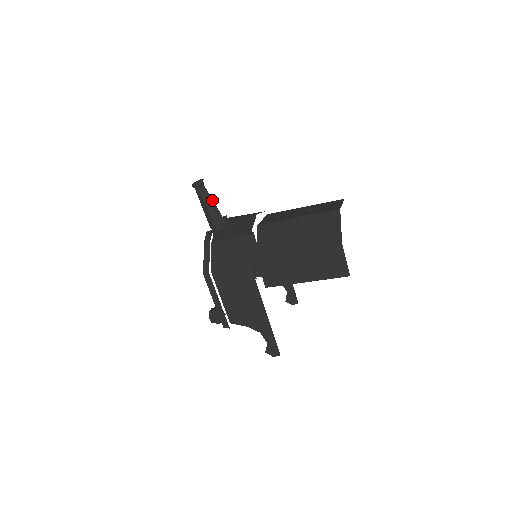
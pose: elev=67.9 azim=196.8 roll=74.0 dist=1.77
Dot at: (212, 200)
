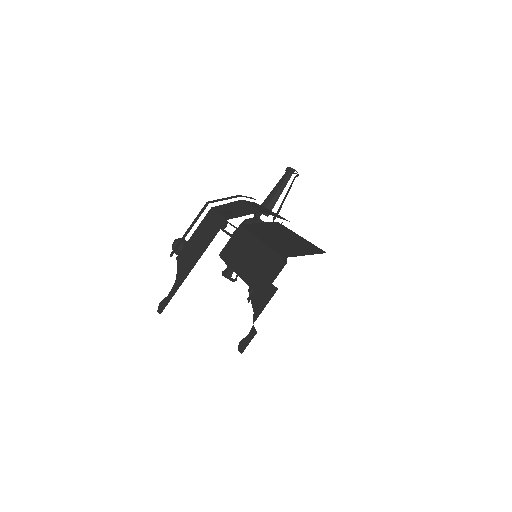
Dot at: occluded
